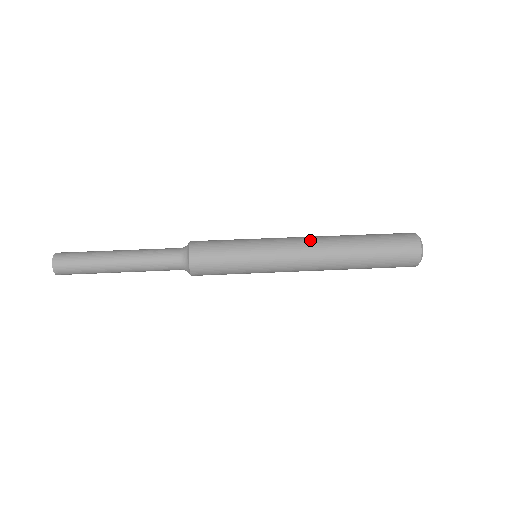
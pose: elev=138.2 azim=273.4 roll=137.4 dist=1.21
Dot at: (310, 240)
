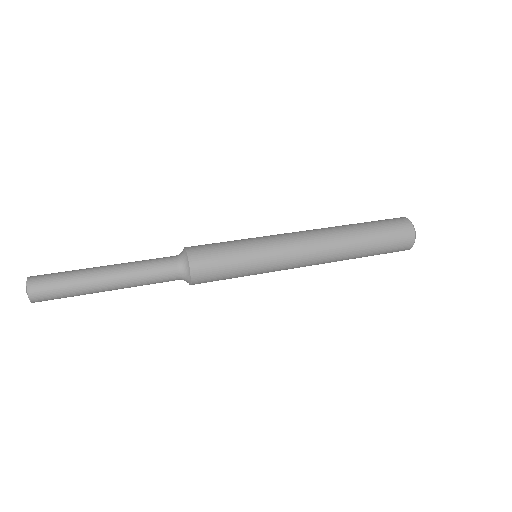
Dot at: (309, 231)
